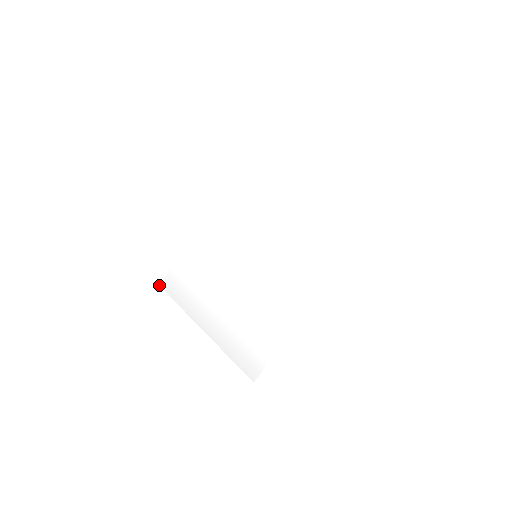
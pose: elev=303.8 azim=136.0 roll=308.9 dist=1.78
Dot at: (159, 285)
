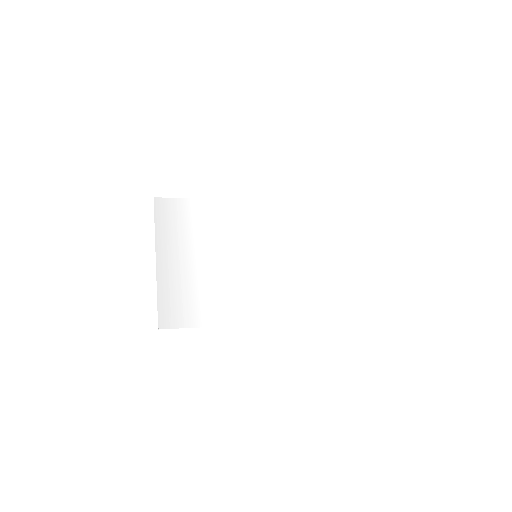
Dot at: (154, 197)
